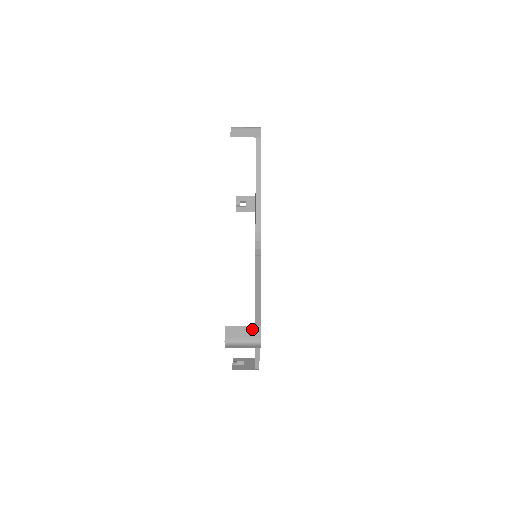
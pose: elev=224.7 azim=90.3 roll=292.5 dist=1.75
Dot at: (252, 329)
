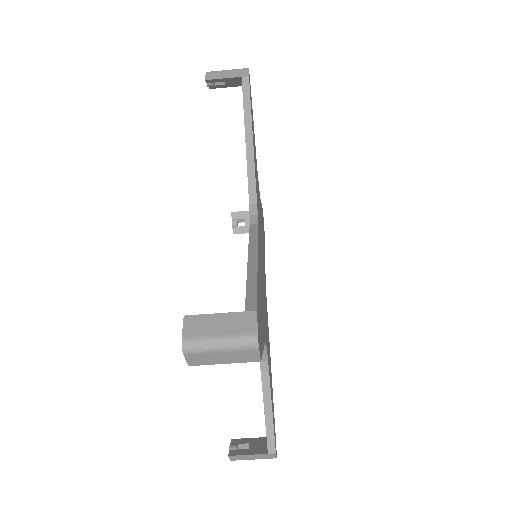
Dot at: (238, 316)
